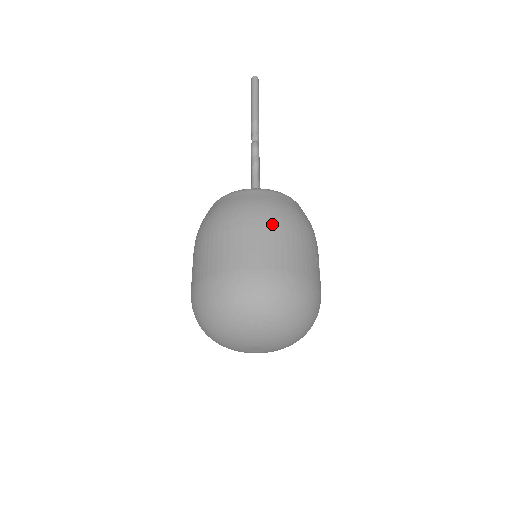
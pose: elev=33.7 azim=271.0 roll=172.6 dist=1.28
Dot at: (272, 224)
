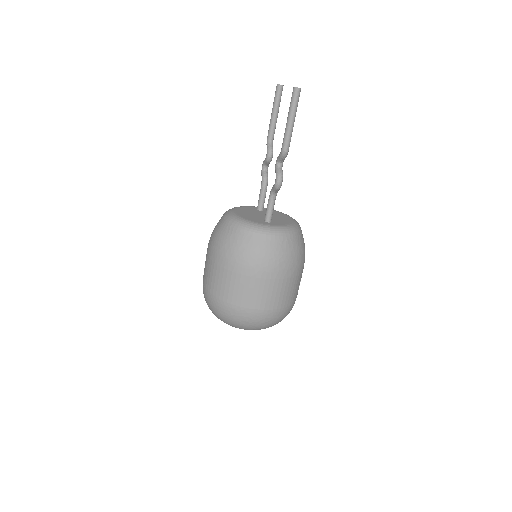
Dot at: (279, 276)
